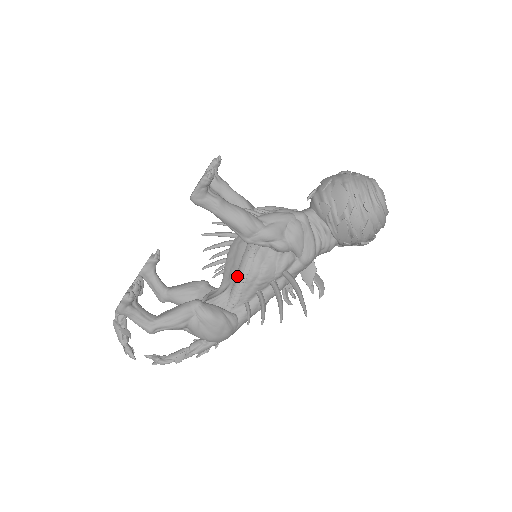
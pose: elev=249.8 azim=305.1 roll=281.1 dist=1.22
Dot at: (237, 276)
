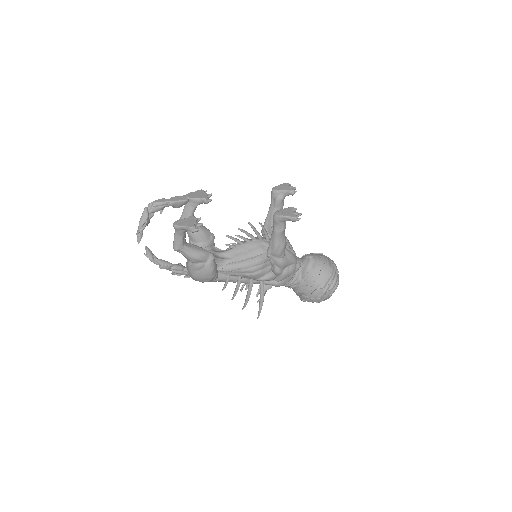
Dot at: (243, 262)
